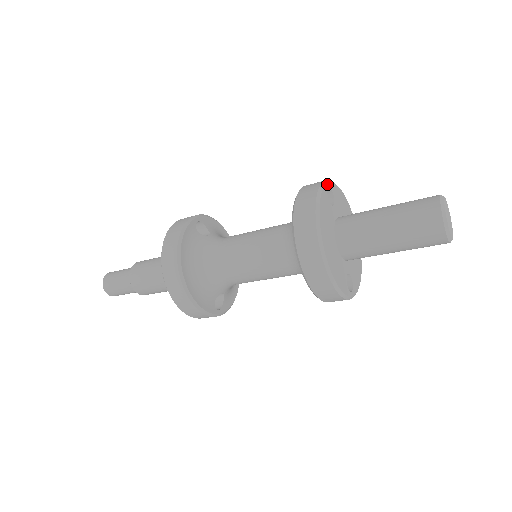
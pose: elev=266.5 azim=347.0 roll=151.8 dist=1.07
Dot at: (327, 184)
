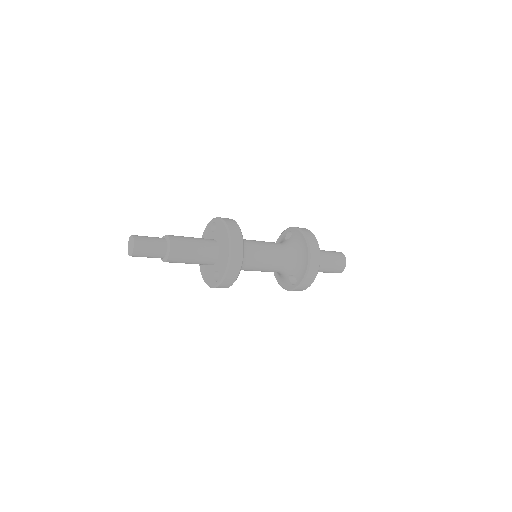
Dot at: occluded
